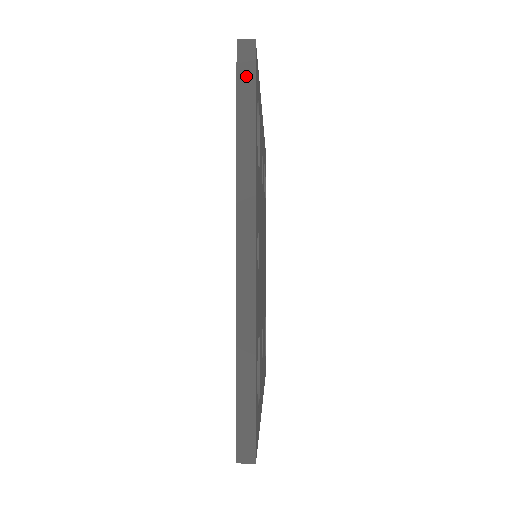
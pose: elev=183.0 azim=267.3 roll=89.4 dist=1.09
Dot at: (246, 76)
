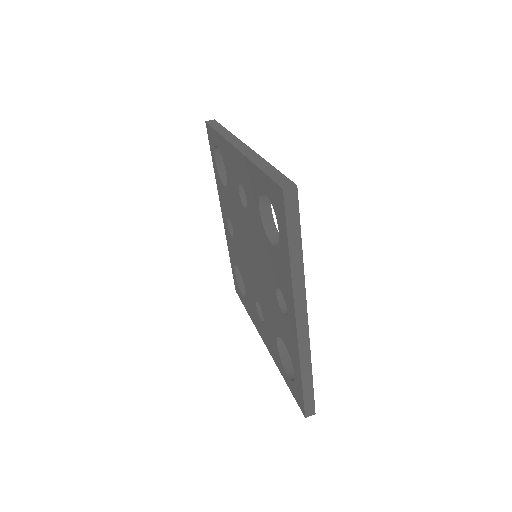
Dot at: (293, 215)
